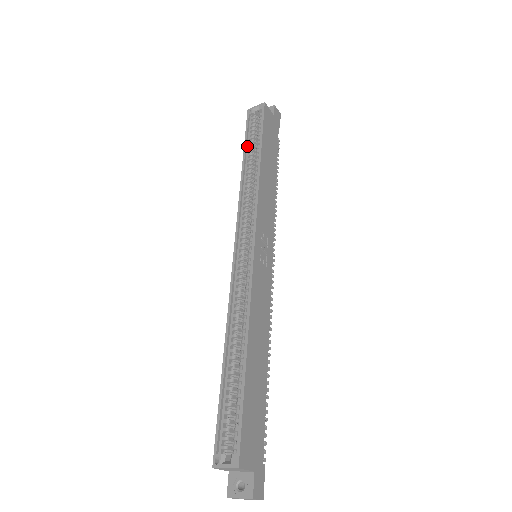
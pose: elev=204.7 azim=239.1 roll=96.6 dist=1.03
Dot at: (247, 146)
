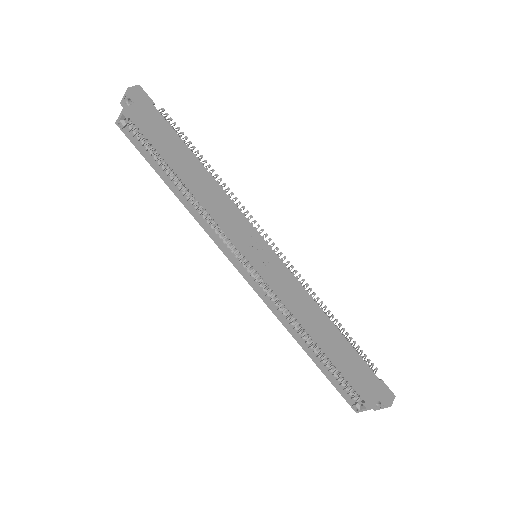
Dot at: (155, 166)
